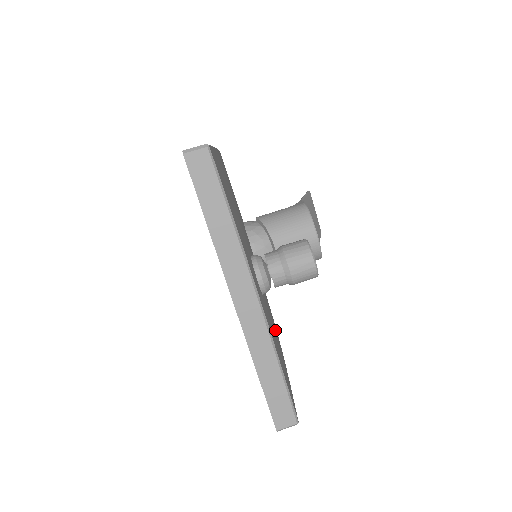
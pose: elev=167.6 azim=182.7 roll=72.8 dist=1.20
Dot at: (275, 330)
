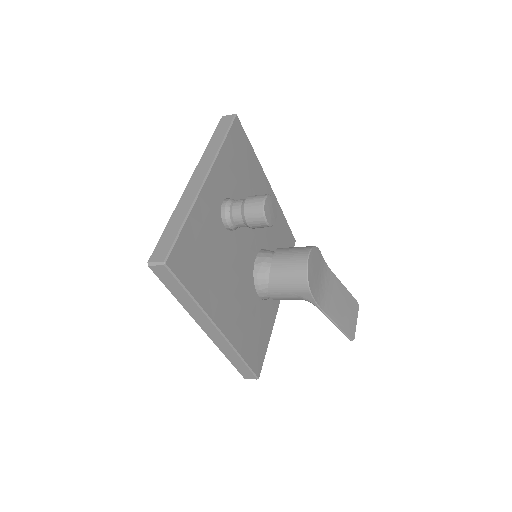
Dot at: (224, 281)
